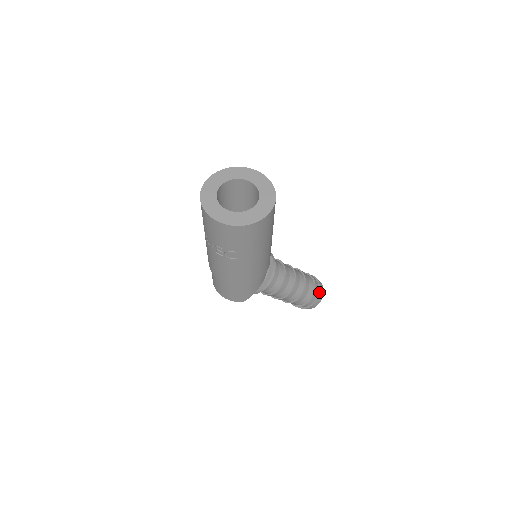
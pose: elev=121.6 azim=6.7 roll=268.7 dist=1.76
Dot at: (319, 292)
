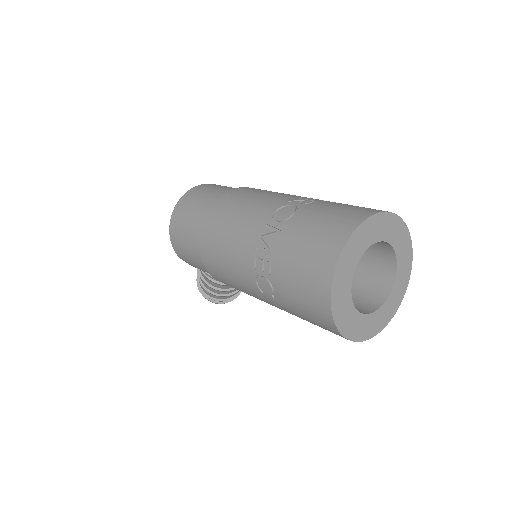
Dot at: (230, 301)
